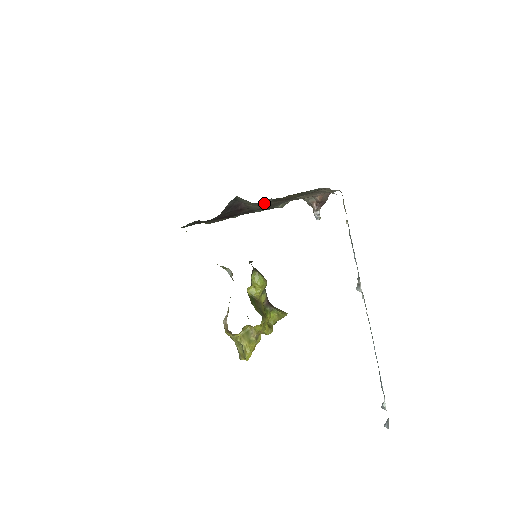
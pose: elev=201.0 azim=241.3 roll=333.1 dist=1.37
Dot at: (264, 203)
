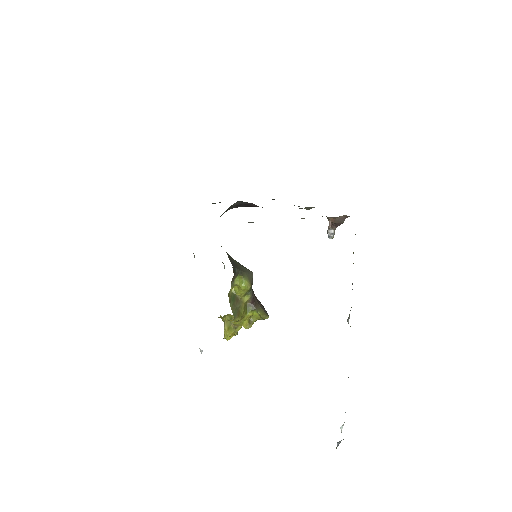
Dot at: occluded
